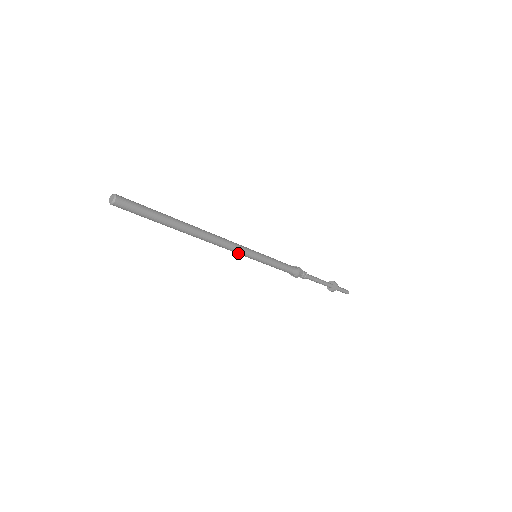
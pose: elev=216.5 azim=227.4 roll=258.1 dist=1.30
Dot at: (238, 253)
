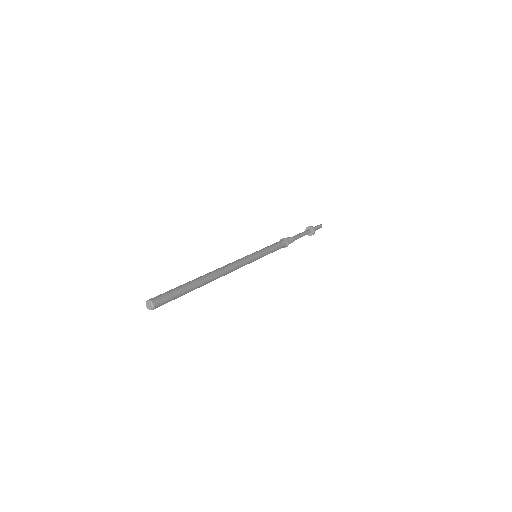
Dot at: (244, 265)
